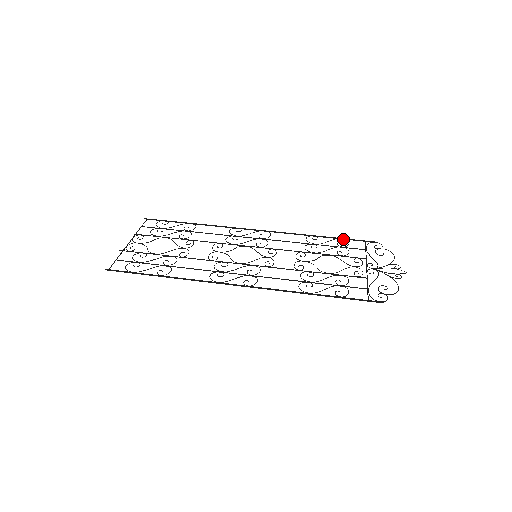
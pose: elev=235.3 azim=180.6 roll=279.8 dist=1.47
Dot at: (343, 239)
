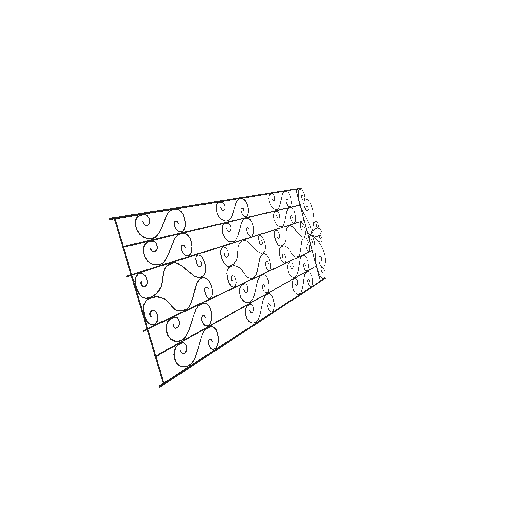
Dot at: (286, 191)
